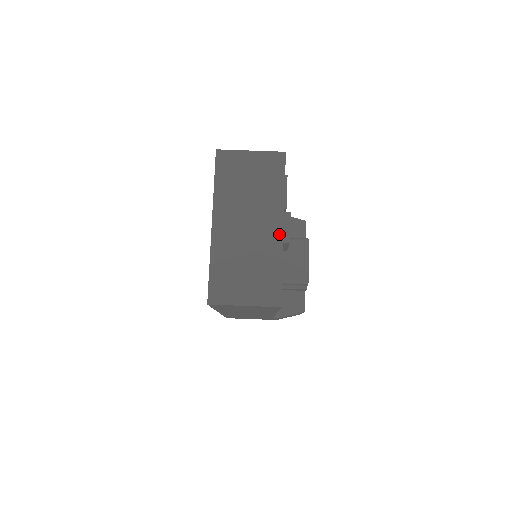
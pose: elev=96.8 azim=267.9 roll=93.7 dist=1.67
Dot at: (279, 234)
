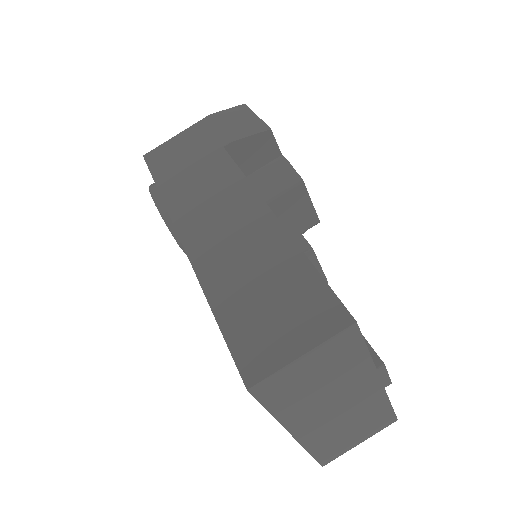
Dot at: (377, 388)
